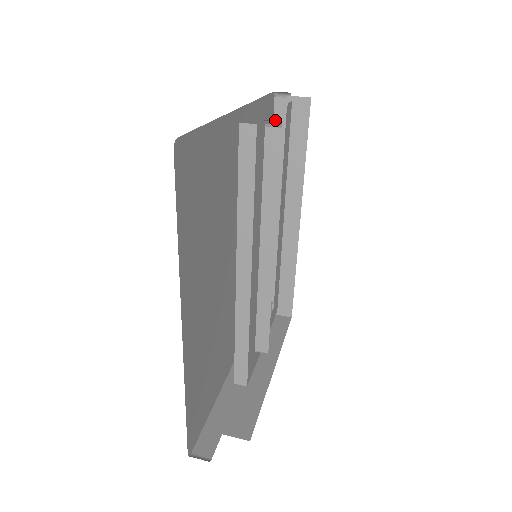
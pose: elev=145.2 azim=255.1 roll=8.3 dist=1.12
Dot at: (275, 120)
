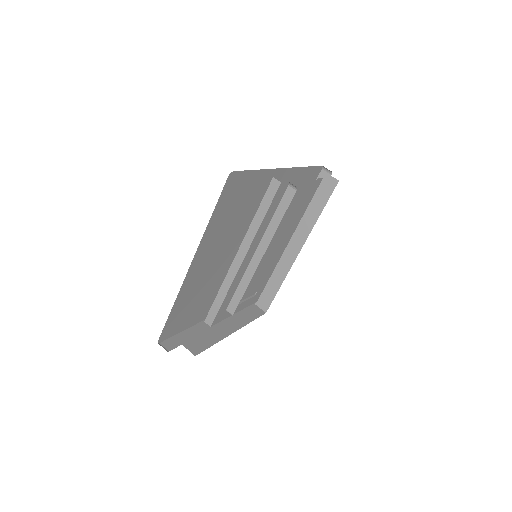
Dot at: occluded
